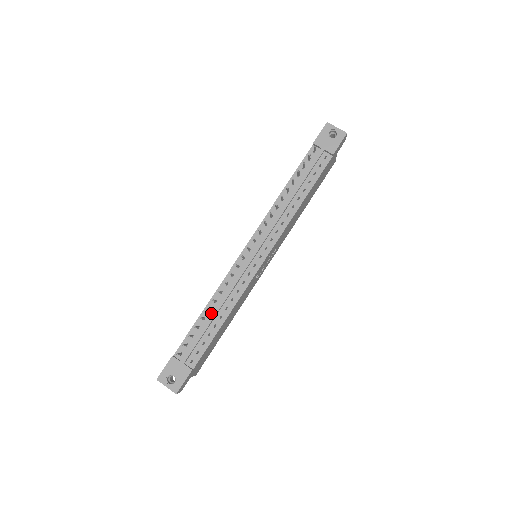
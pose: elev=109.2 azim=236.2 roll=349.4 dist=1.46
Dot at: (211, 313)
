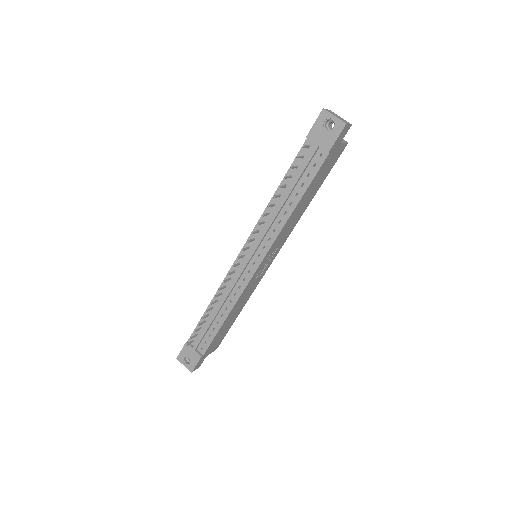
Dot at: (214, 311)
